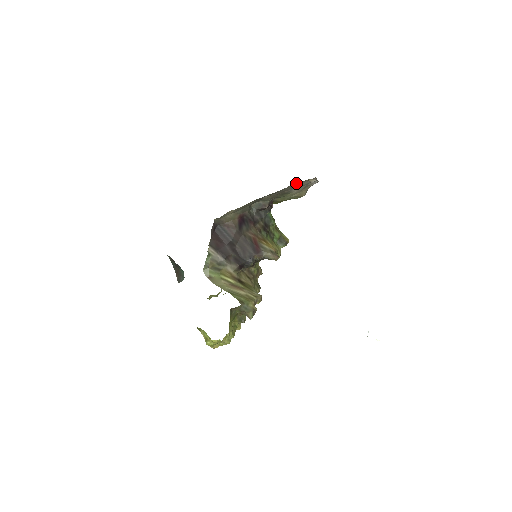
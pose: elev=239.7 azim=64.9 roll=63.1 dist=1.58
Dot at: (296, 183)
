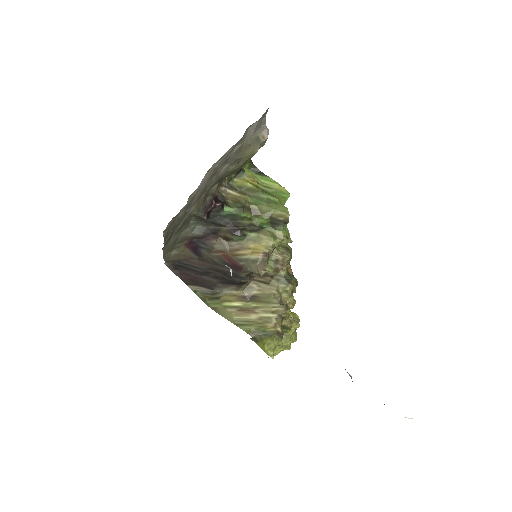
Dot at: (164, 231)
